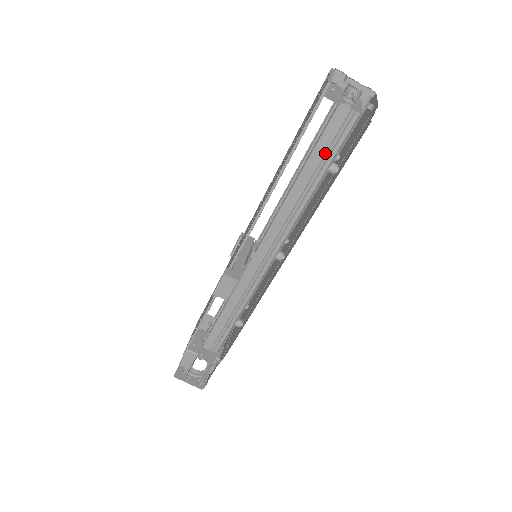
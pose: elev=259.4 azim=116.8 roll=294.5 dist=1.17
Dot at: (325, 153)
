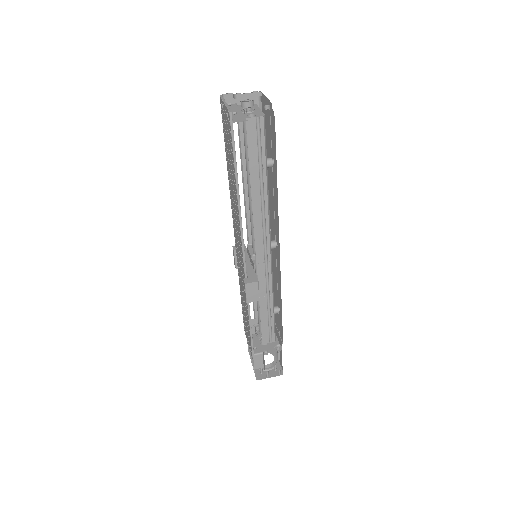
Dot at: (258, 157)
